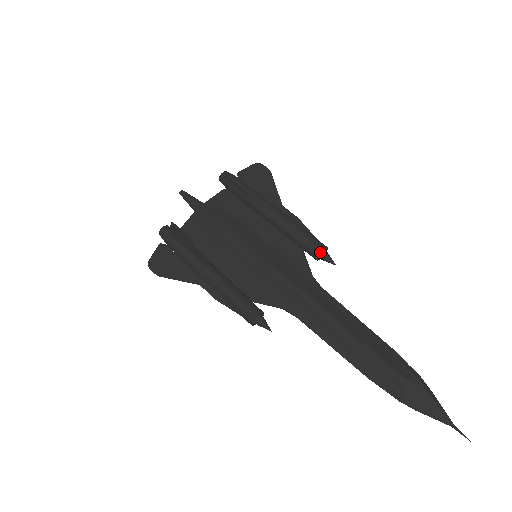
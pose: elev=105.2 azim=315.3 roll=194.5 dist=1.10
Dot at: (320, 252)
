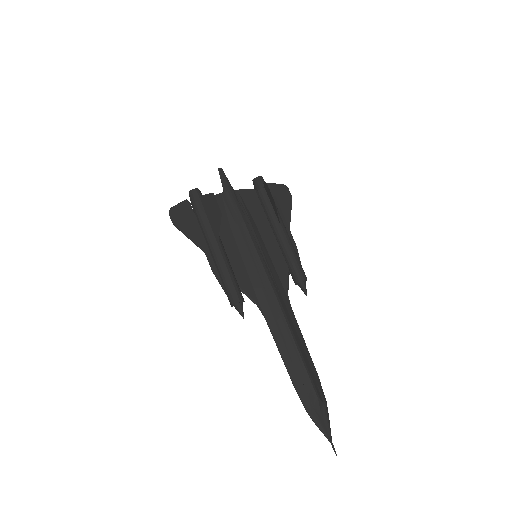
Dot at: (302, 281)
